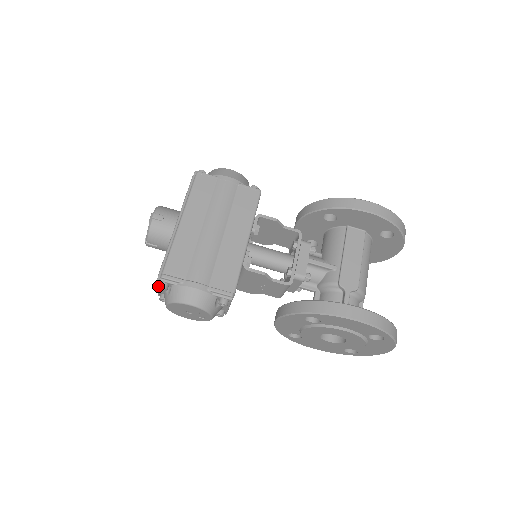
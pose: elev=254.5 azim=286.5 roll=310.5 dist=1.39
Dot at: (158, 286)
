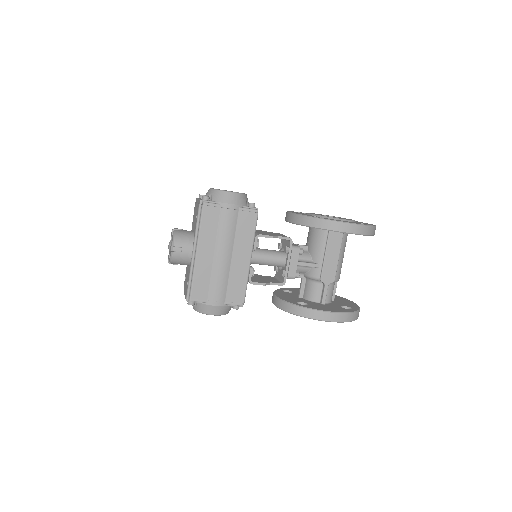
Dot at: occluded
